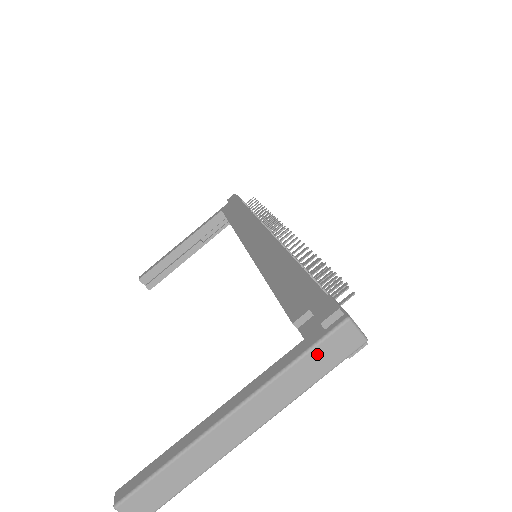
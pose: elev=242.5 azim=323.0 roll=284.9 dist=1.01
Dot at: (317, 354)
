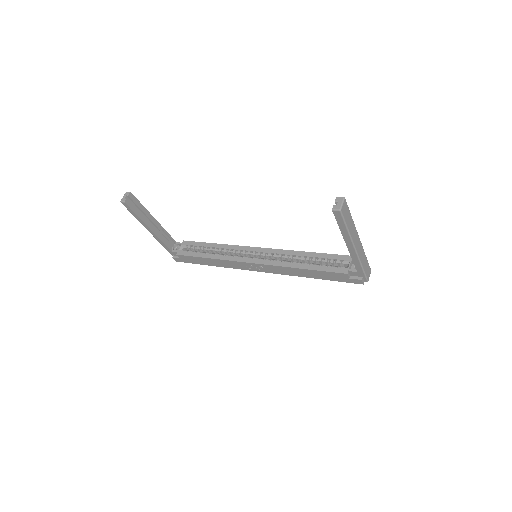
Dot at: (367, 264)
